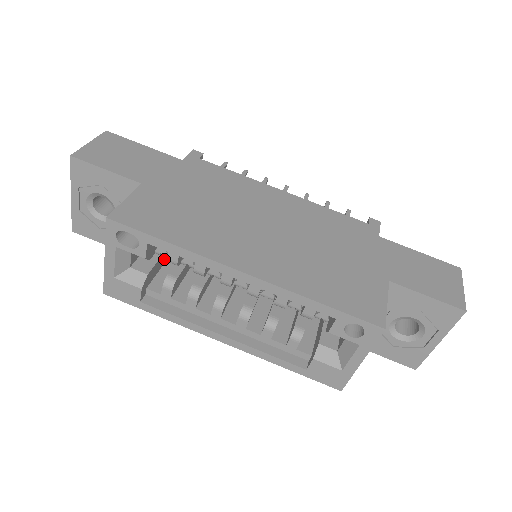
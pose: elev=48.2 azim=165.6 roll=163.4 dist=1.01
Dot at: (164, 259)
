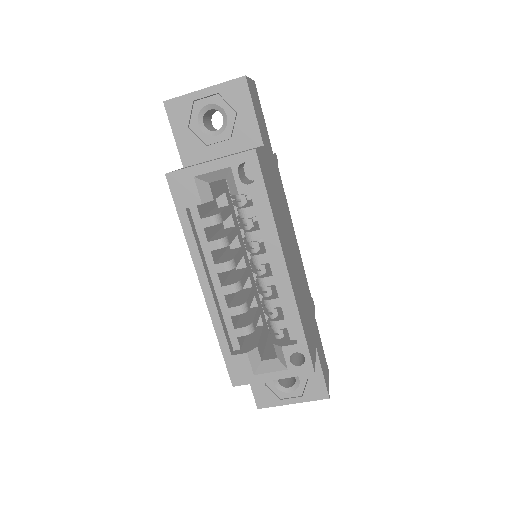
Dot at: occluded
